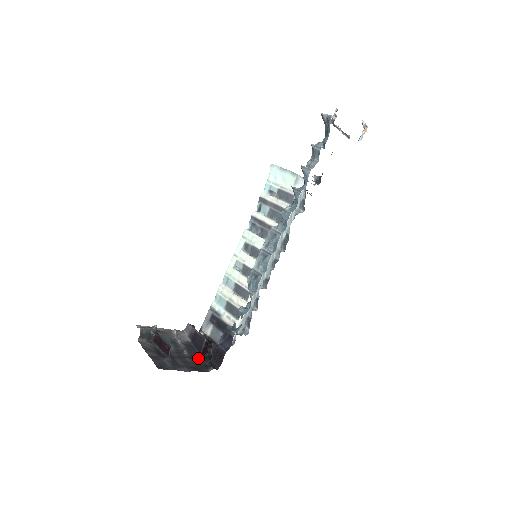
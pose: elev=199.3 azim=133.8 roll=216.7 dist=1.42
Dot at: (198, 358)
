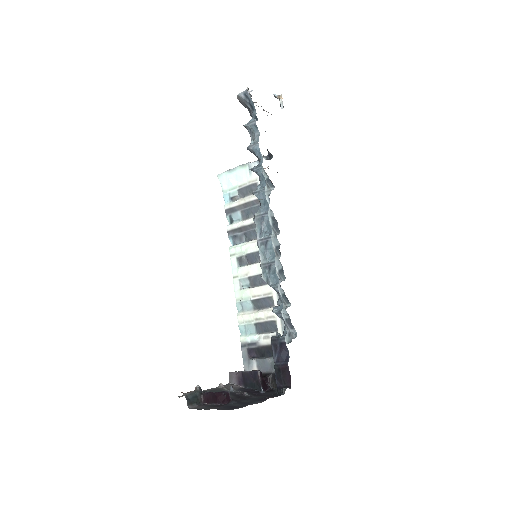
Dot at: (262, 394)
